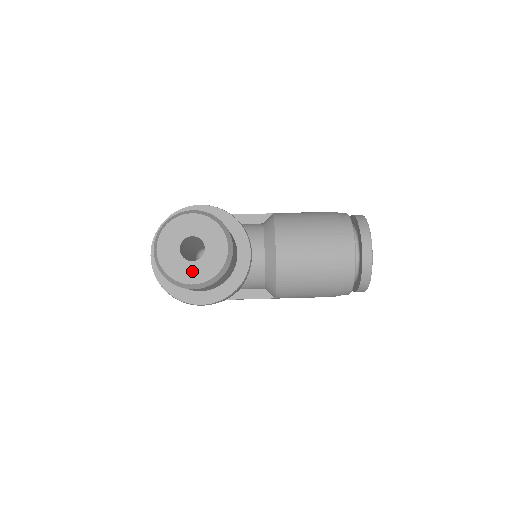
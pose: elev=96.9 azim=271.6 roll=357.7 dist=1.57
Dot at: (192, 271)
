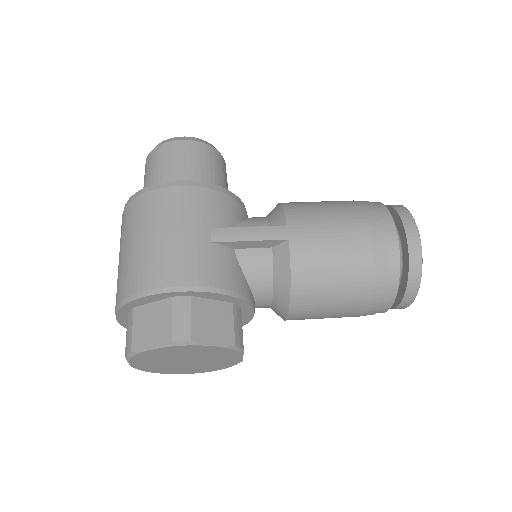
Dot at: occluded
